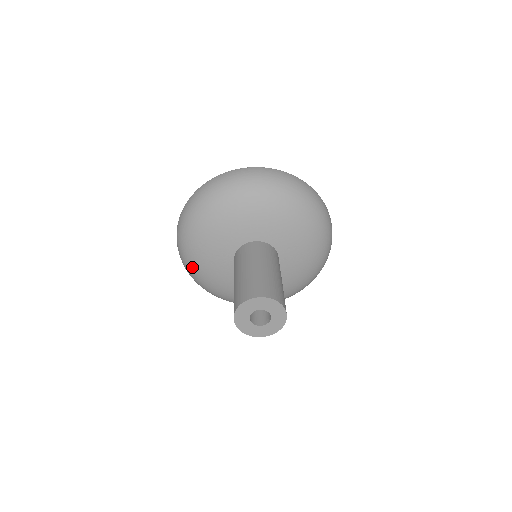
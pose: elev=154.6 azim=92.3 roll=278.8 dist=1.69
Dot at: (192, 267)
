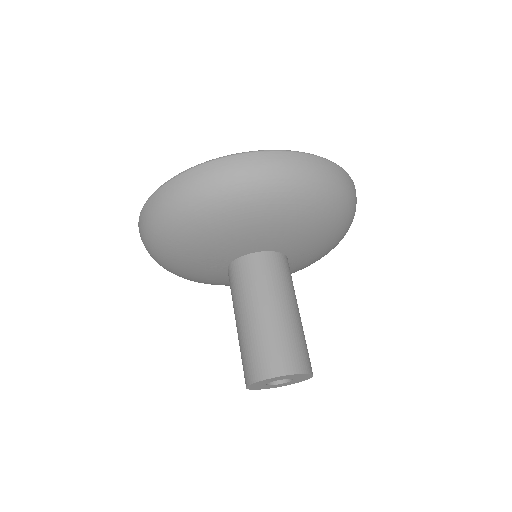
Dot at: (162, 259)
